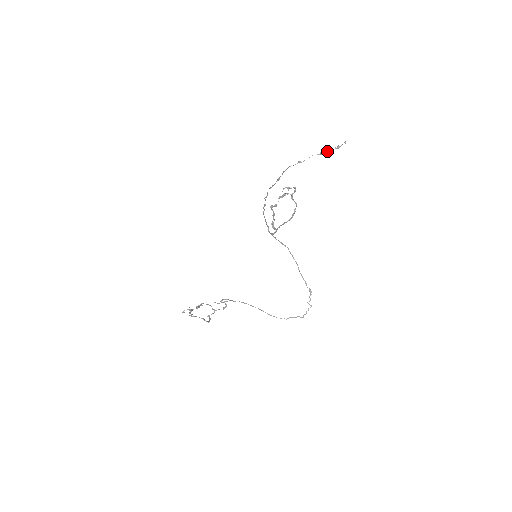
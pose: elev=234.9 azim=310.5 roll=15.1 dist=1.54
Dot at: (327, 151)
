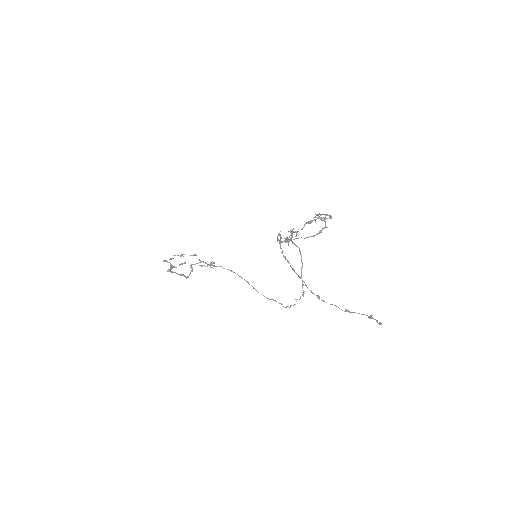
Dot at: (355, 312)
